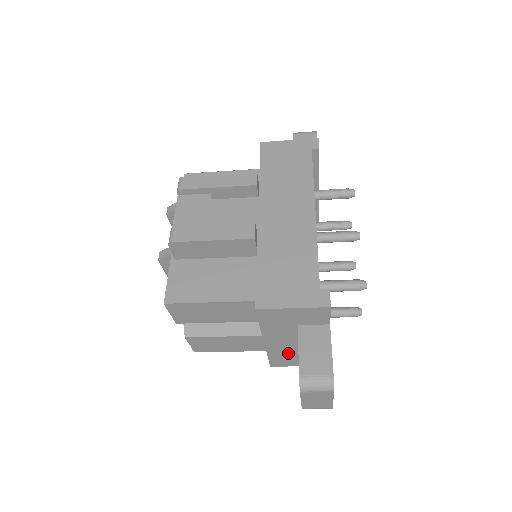
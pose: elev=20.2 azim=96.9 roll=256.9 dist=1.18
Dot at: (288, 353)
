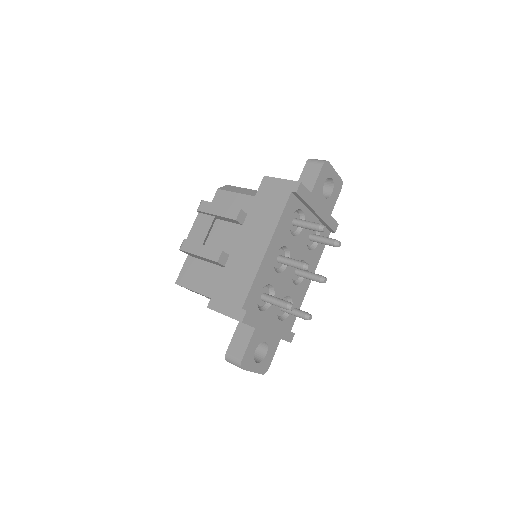
Dot at: occluded
